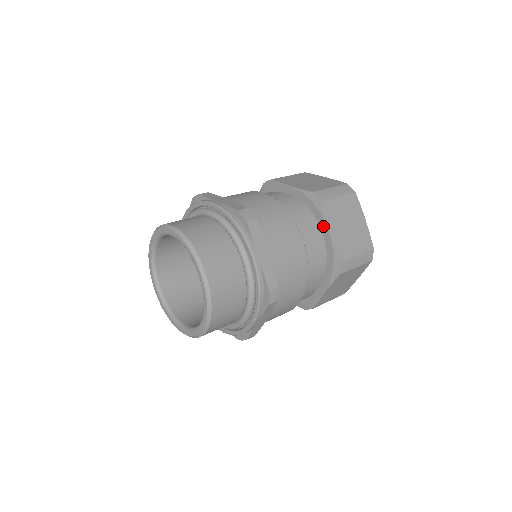
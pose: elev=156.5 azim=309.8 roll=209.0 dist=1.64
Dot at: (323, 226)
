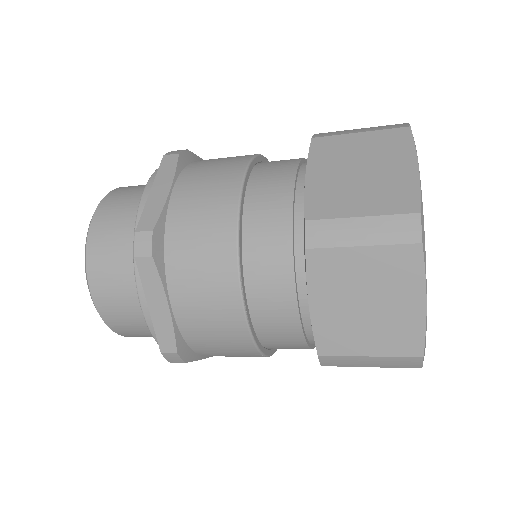
Dot at: occluded
